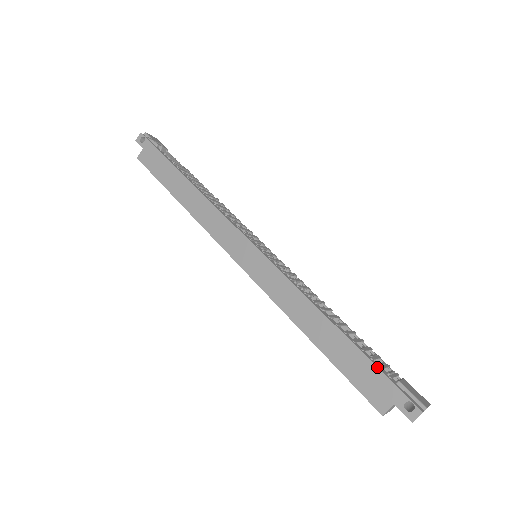
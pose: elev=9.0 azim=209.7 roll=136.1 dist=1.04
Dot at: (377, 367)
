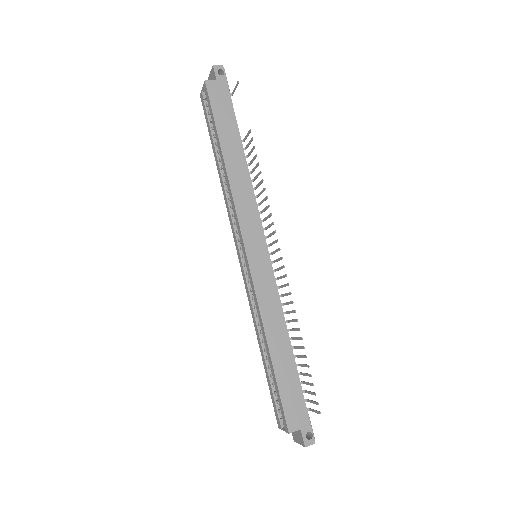
Dot at: (304, 399)
